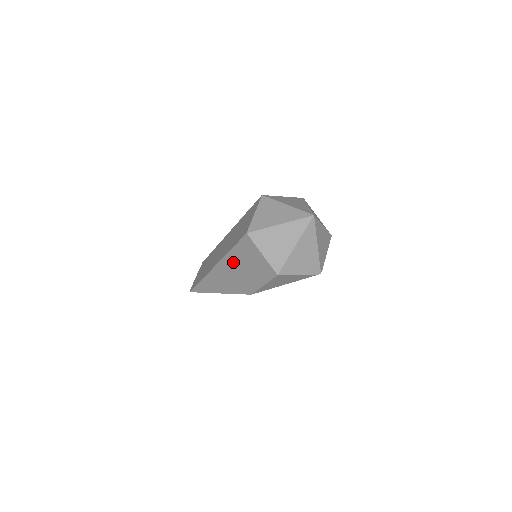
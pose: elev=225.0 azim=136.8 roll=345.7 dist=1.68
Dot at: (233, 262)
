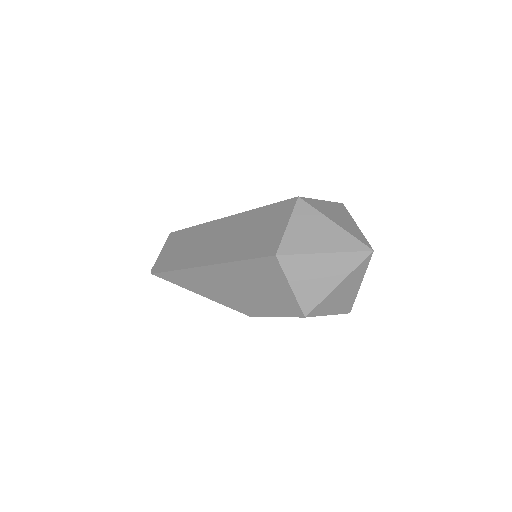
Dot at: (237, 275)
